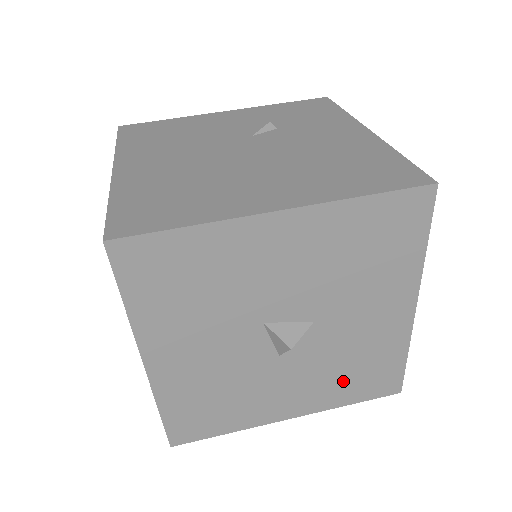
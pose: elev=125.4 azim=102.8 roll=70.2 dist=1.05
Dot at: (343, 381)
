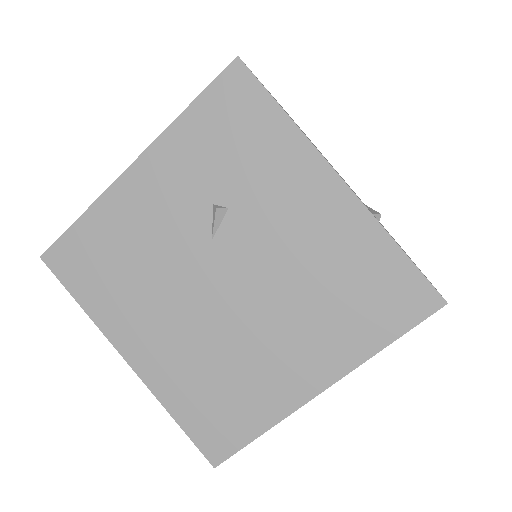
Dot at: occluded
